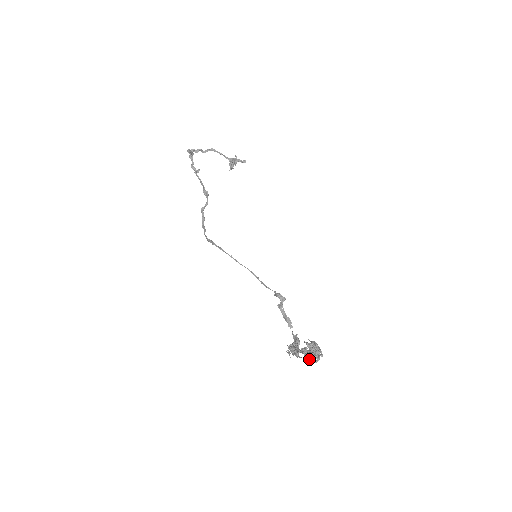
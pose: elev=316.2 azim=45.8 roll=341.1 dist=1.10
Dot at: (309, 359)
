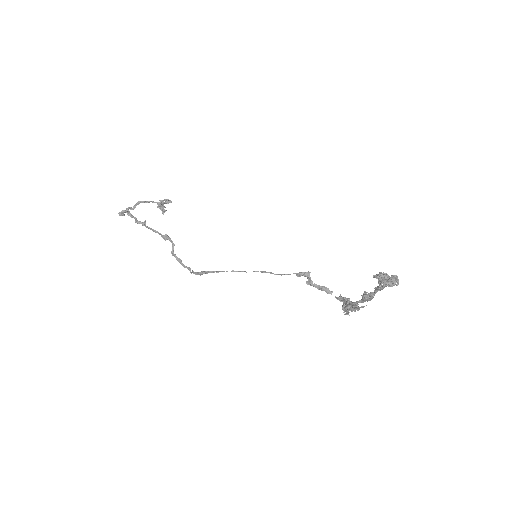
Dot at: (392, 285)
